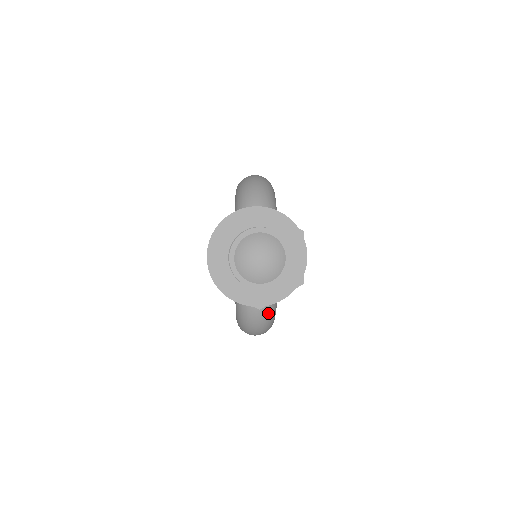
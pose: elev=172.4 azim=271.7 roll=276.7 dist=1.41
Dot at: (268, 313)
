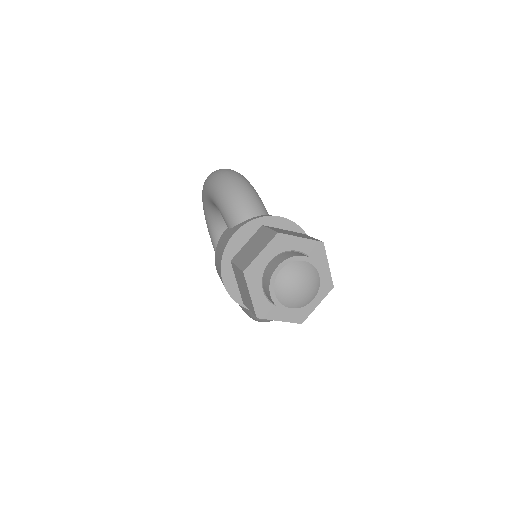
Dot at: occluded
